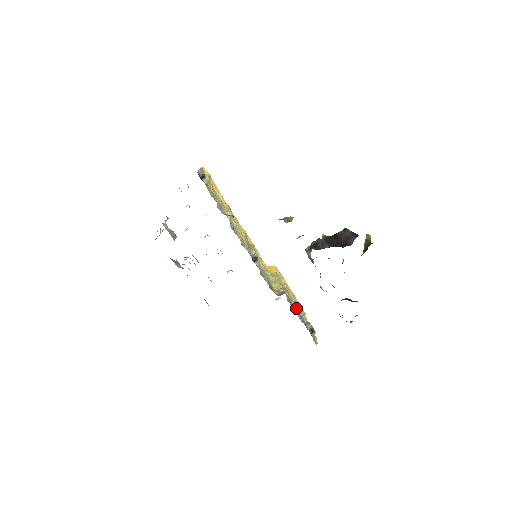
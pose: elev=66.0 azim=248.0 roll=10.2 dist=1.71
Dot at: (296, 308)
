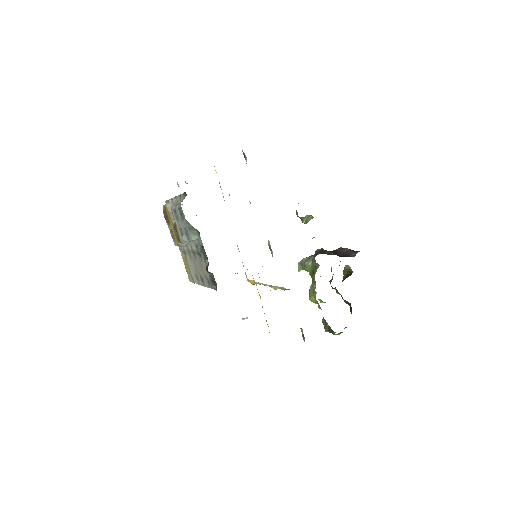
Dot at: occluded
